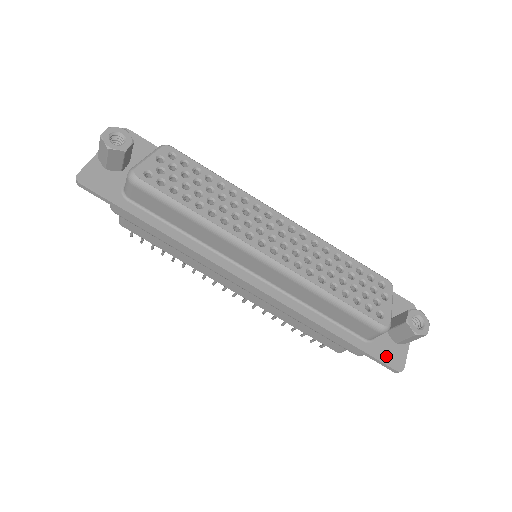
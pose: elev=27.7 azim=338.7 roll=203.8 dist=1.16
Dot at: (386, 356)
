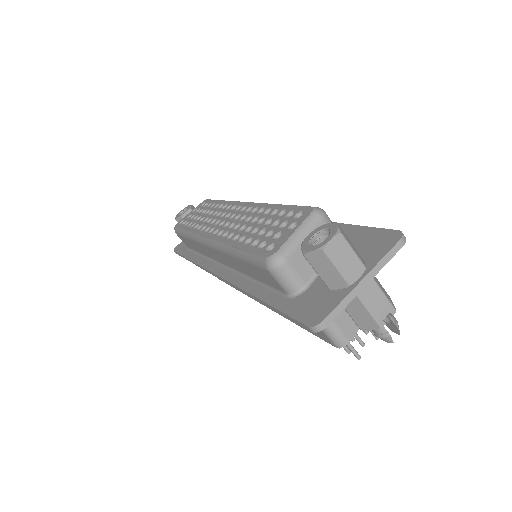
Dot at: (305, 310)
